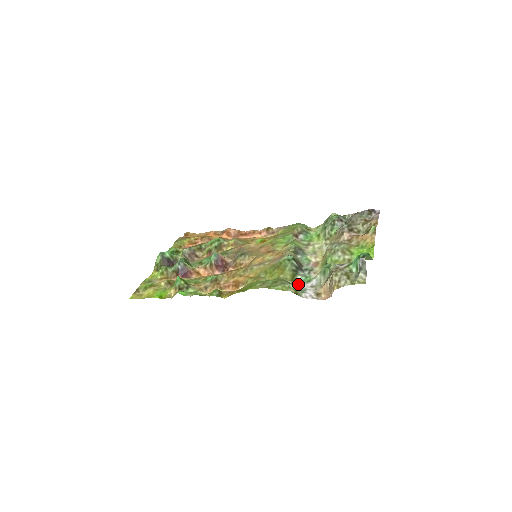
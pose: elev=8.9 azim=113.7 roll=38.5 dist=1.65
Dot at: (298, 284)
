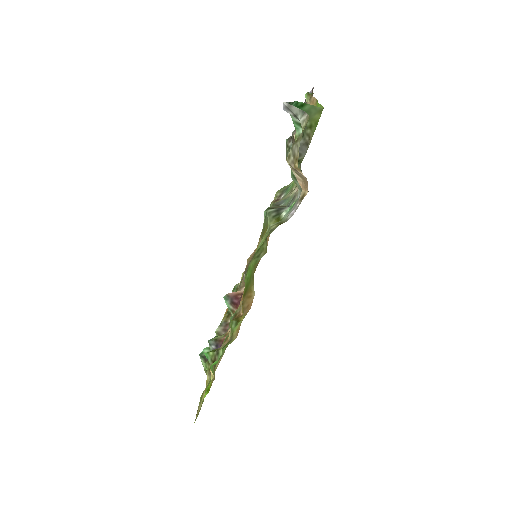
Dot at: occluded
